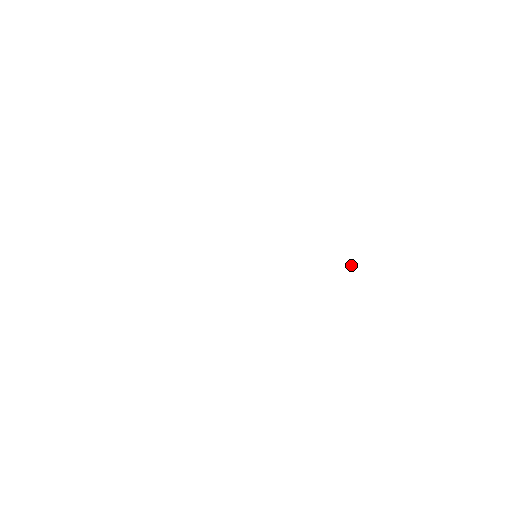
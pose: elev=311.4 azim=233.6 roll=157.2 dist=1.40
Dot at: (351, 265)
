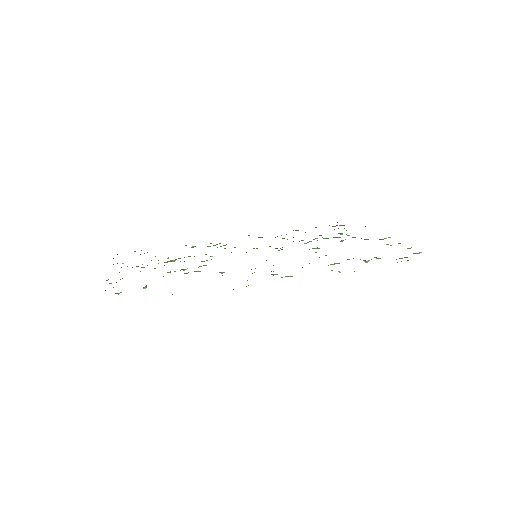
Dot at: (366, 262)
